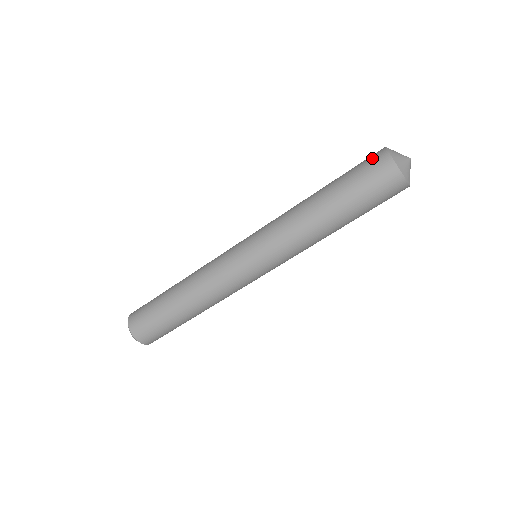
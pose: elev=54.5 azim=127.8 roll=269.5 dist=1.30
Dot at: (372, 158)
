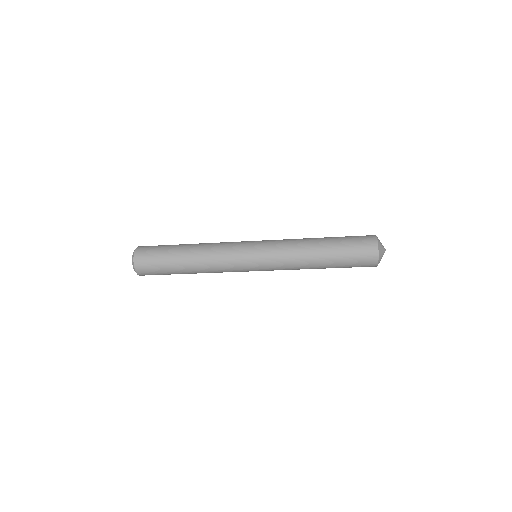
Dot at: (367, 253)
